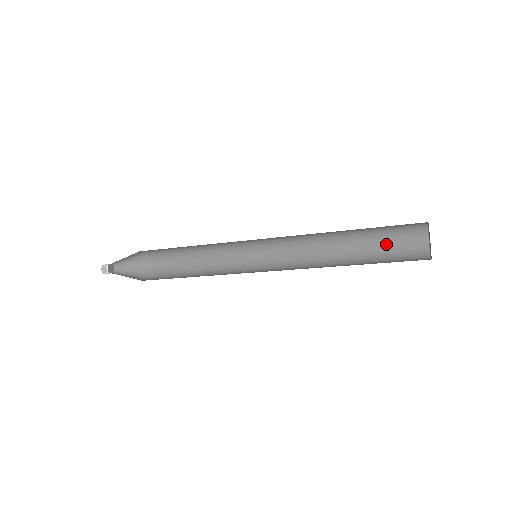
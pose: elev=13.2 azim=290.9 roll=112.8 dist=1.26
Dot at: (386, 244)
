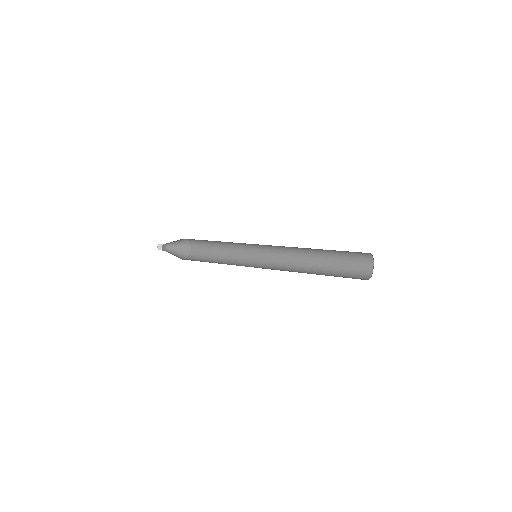
Dot at: (344, 255)
